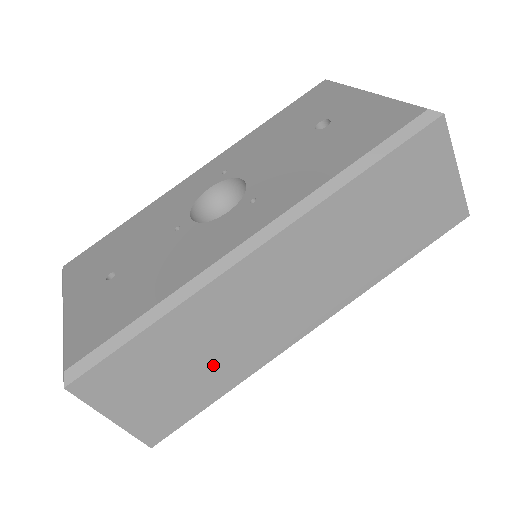
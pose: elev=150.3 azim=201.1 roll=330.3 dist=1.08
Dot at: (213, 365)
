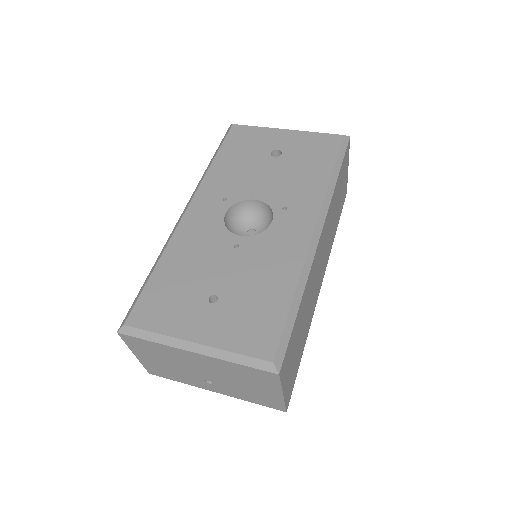
Dot at: (305, 326)
